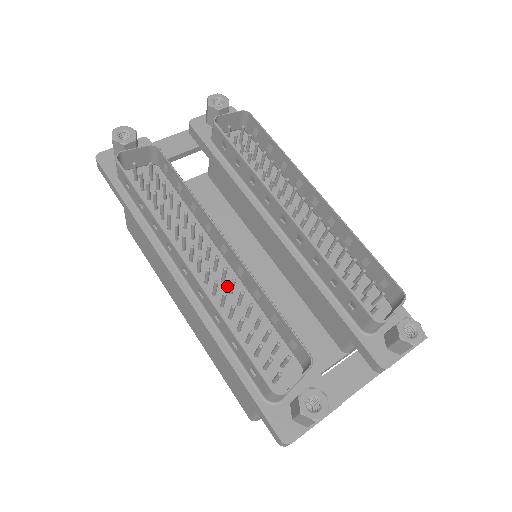
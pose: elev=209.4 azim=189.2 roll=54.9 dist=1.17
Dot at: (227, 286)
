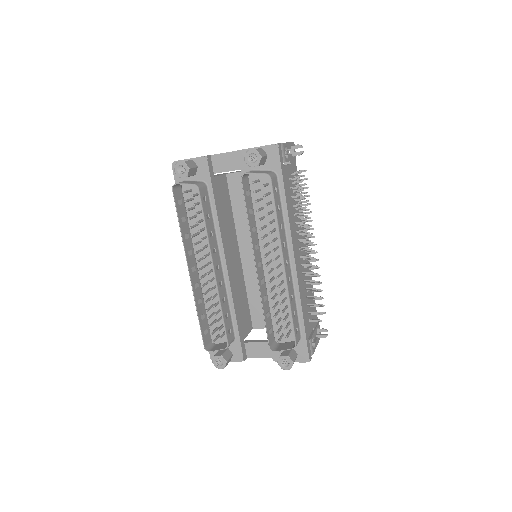
Dot at: occluded
